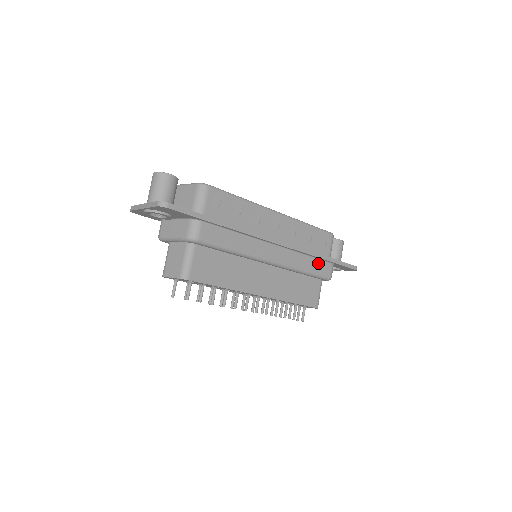
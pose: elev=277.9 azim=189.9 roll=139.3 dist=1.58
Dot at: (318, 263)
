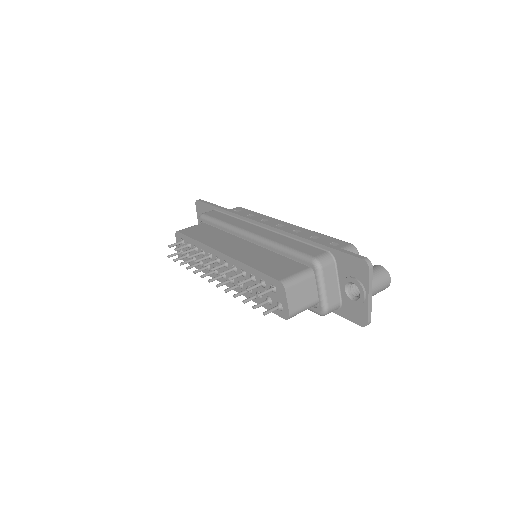
Dot at: (305, 246)
